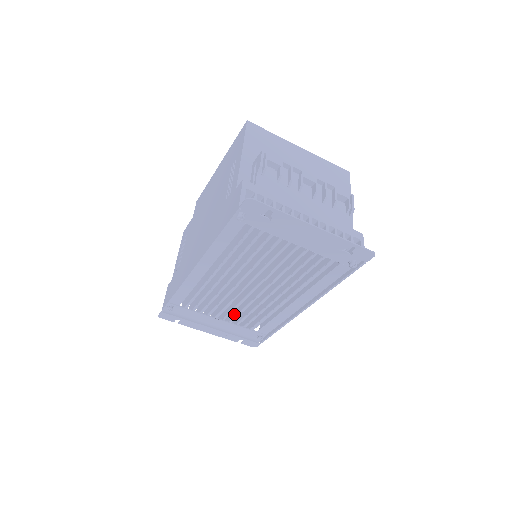
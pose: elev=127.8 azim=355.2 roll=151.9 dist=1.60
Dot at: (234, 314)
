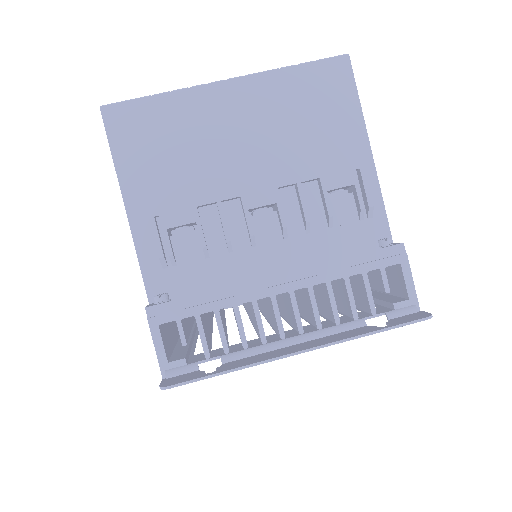
Dot at: occluded
